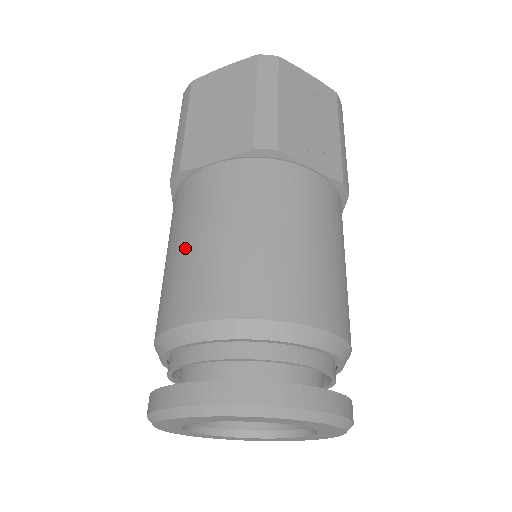
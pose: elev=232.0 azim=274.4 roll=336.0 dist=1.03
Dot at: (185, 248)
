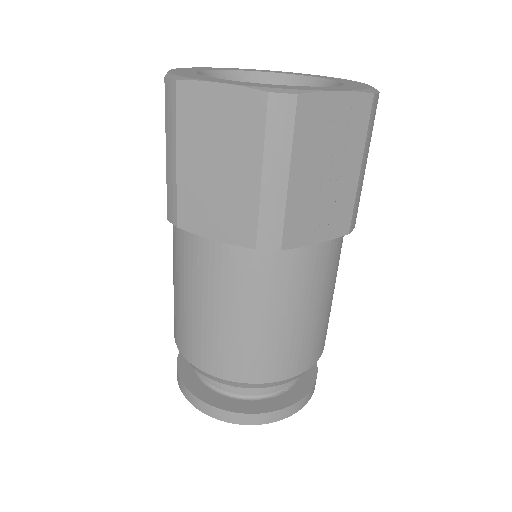
Dot at: (193, 308)
